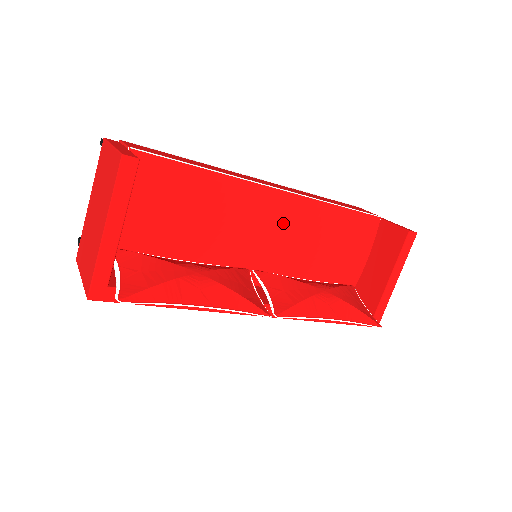
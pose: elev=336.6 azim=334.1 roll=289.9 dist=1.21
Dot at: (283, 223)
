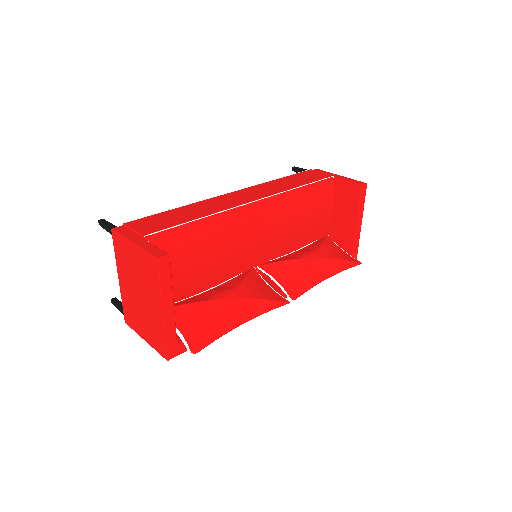
Dot at: (268, 223)
